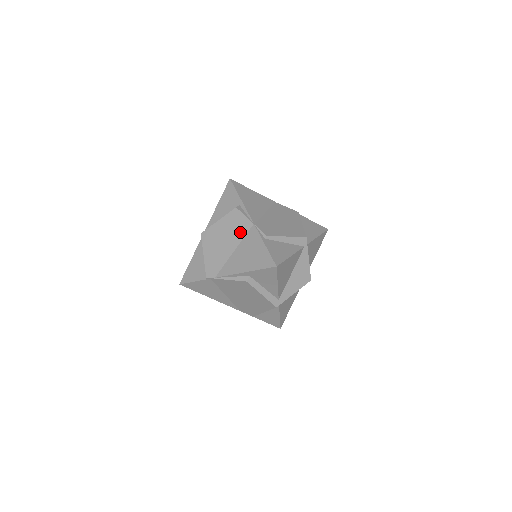
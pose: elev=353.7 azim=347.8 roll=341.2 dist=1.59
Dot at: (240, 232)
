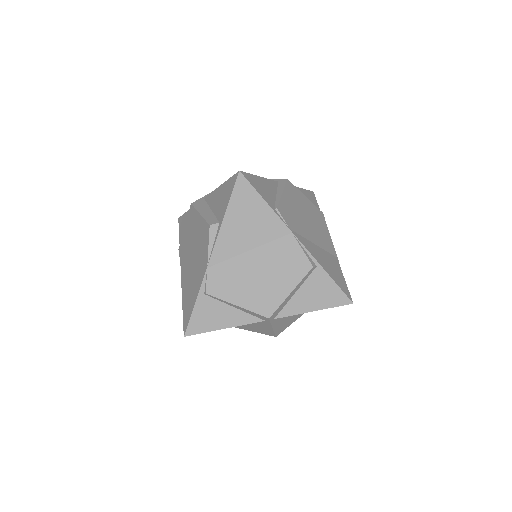
Dot at: (200, 255)
